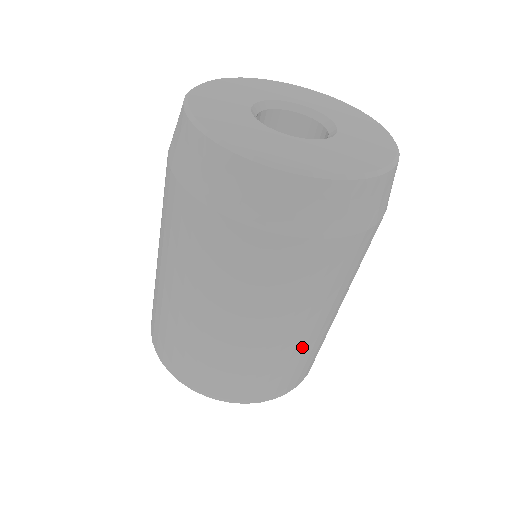
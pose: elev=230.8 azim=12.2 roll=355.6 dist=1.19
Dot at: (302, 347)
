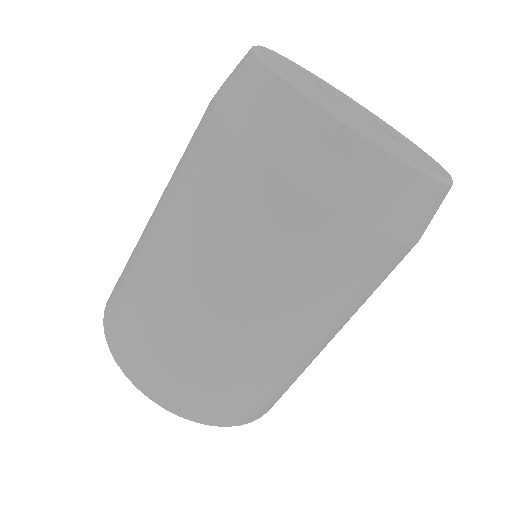
Dot at: (308, 362)
